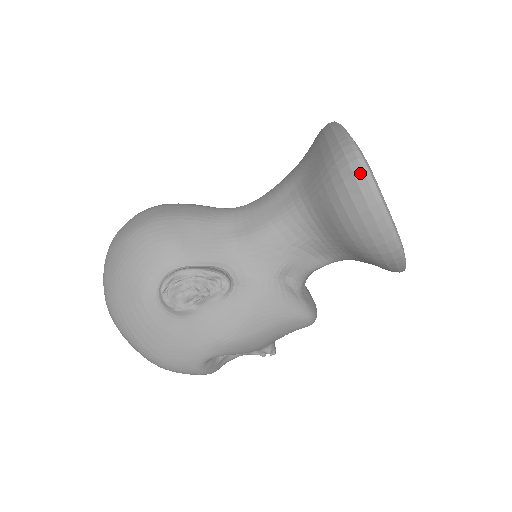
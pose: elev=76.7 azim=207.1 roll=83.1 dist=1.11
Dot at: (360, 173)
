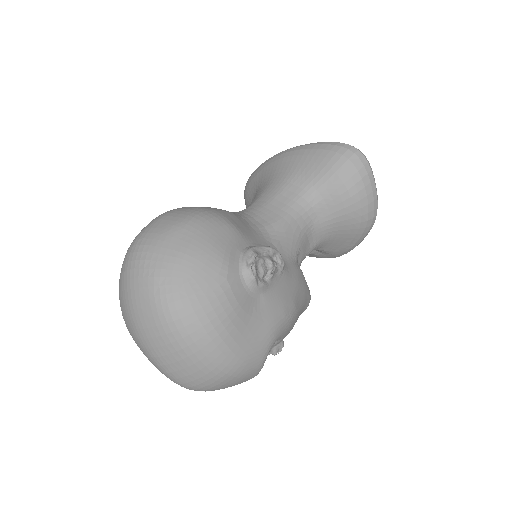
Dot at: (363, 158)
